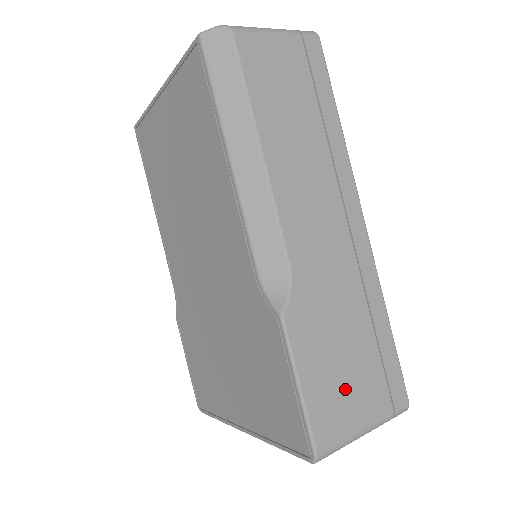
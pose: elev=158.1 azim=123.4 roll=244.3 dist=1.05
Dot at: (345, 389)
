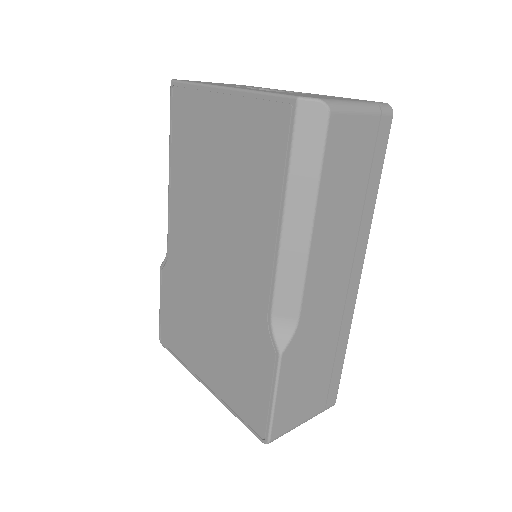
Dot at: (302, 399)
